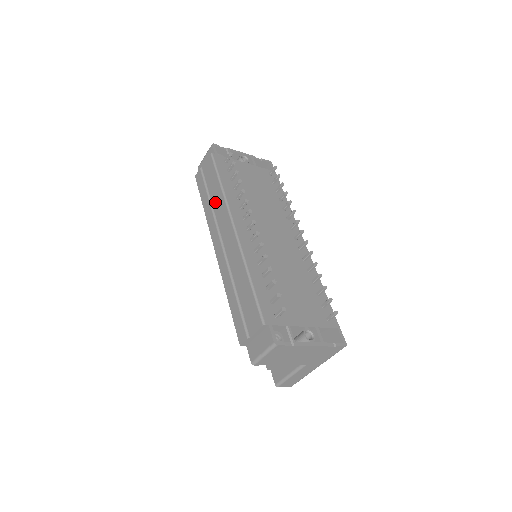
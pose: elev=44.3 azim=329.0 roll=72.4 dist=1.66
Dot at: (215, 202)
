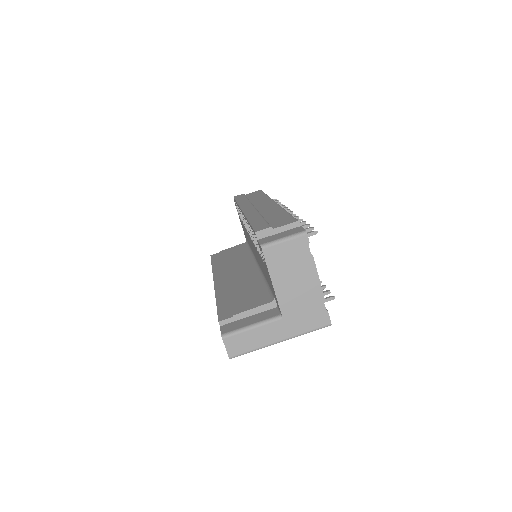
Dot at: (255, 200)
